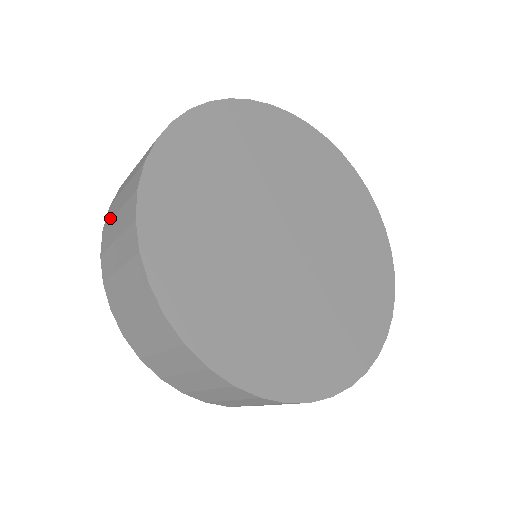
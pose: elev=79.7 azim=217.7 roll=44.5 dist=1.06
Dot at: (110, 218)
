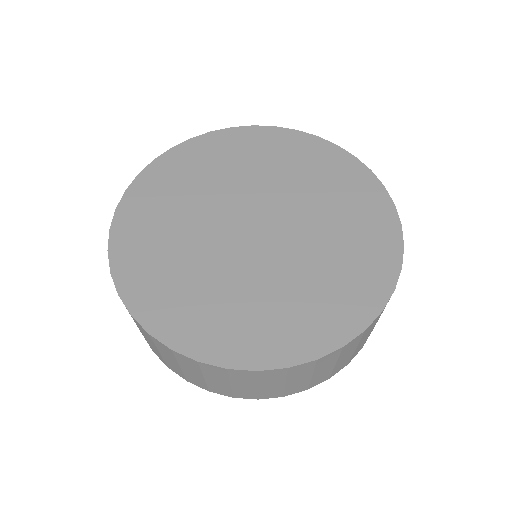
Dot at: occluded
